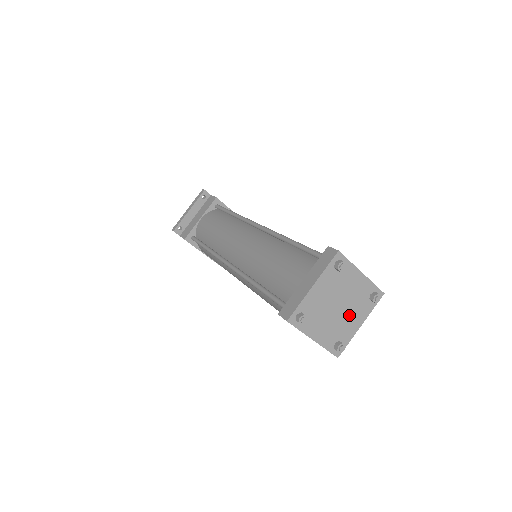
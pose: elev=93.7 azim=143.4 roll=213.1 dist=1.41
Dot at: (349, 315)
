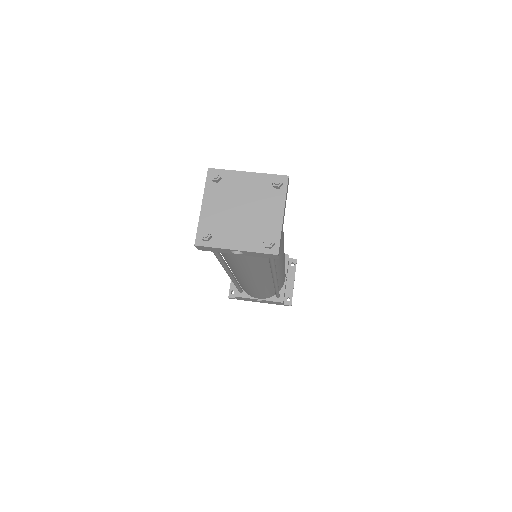
Dot at: (261, 212)
